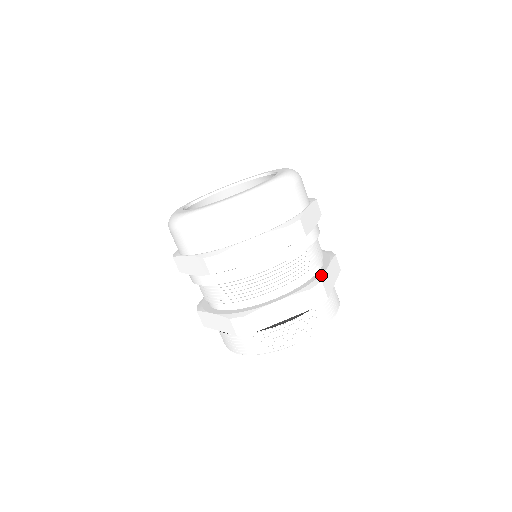
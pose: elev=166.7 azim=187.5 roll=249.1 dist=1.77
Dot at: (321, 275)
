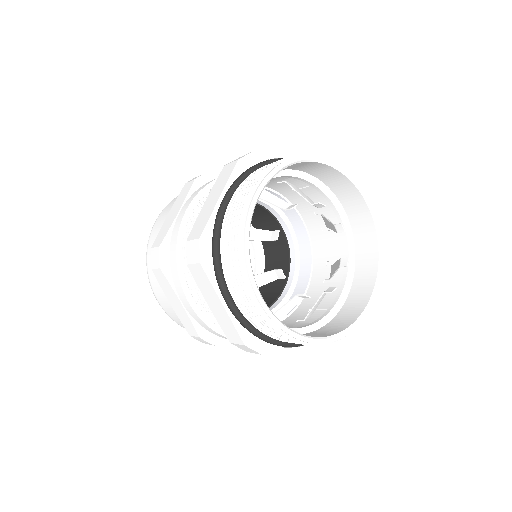
Dot at: occluded
